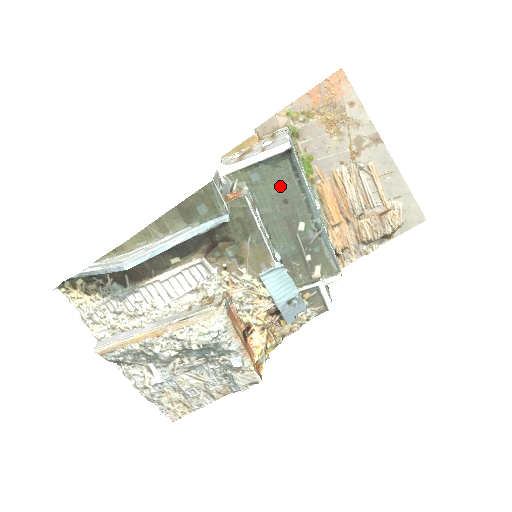
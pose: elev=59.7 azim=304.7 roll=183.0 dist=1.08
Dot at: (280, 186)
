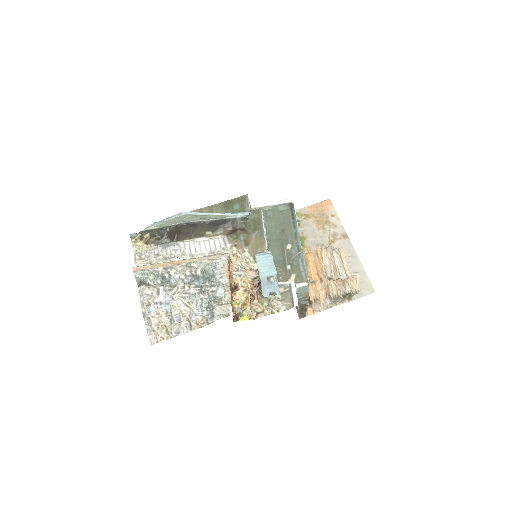
Dot at: (282, 222)
